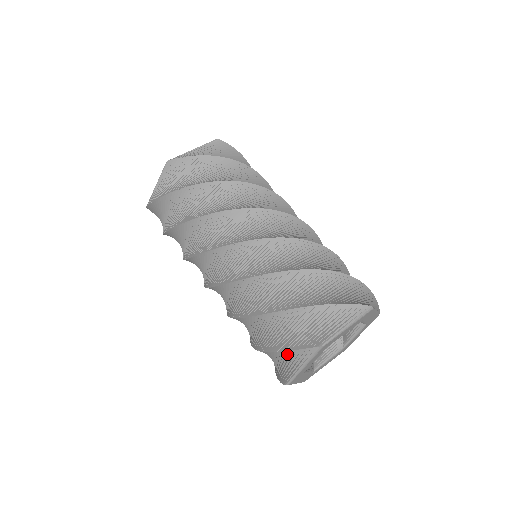
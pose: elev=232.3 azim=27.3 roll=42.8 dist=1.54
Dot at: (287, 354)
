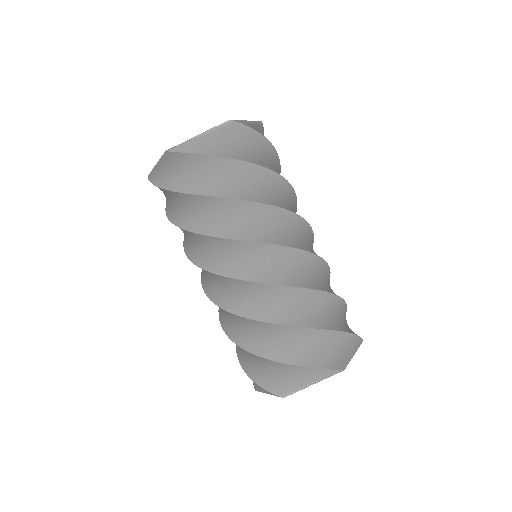
Dot at: (256, 382)
